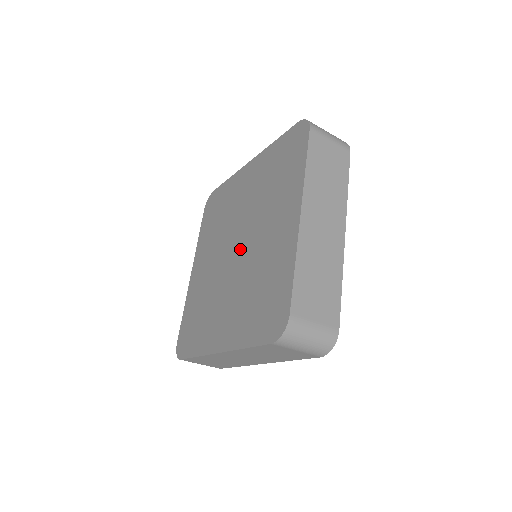
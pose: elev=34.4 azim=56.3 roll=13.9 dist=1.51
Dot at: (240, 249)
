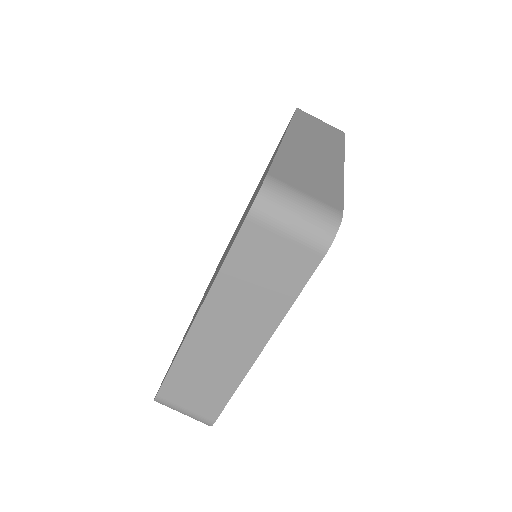
Dot at: occluded
